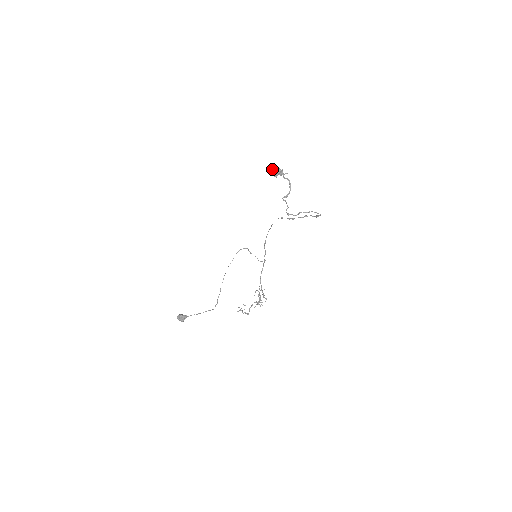
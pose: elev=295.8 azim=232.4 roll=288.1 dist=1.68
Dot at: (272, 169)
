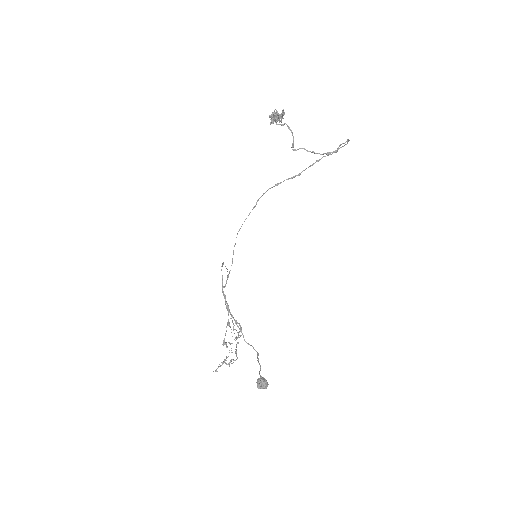
Dot at: (273, 114)
